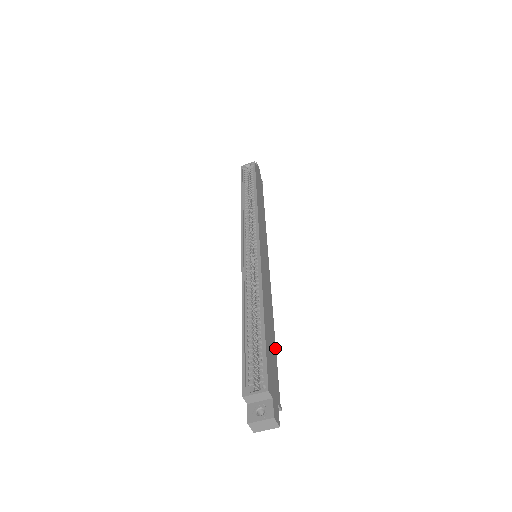
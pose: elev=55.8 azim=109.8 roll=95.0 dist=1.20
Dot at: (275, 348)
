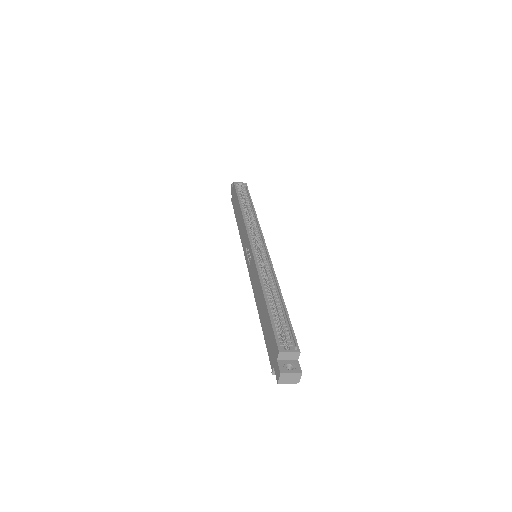
Dot at: occluded
